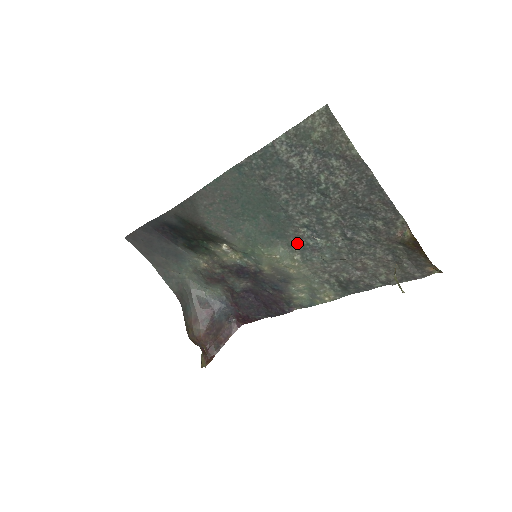
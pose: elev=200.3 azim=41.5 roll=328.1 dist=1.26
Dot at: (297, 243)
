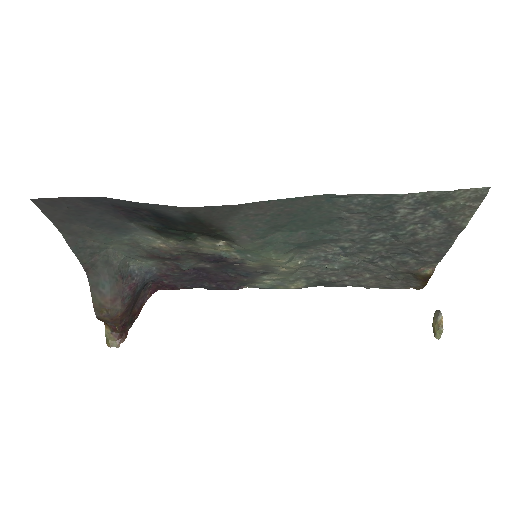
Dot at: (314, 253)
